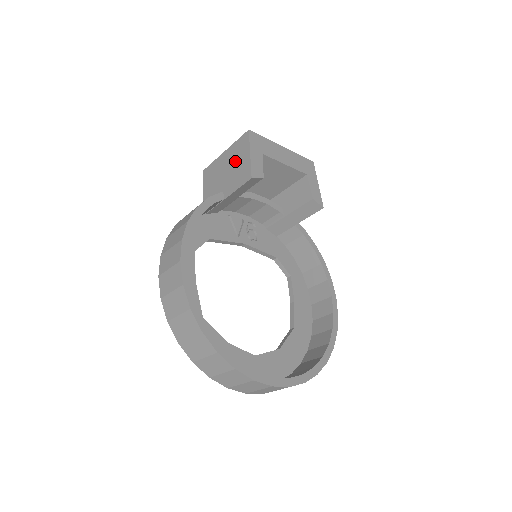
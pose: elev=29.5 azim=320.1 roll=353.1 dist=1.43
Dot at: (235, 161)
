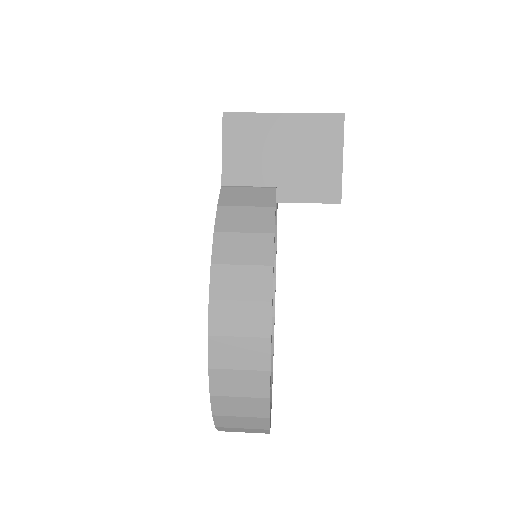
Dot at: (309, 150)
